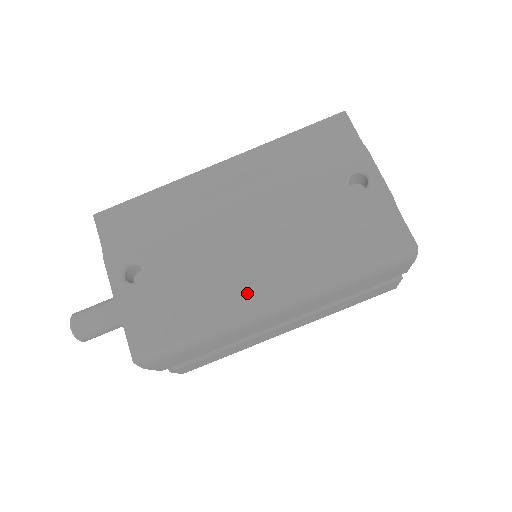
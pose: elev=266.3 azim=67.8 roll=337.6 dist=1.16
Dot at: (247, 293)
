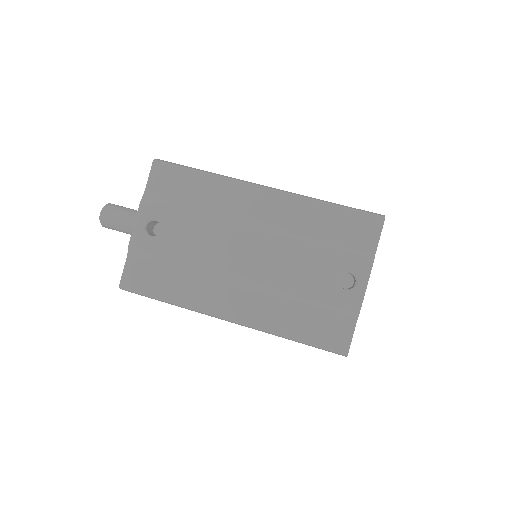
Dot at: (217, 299)
